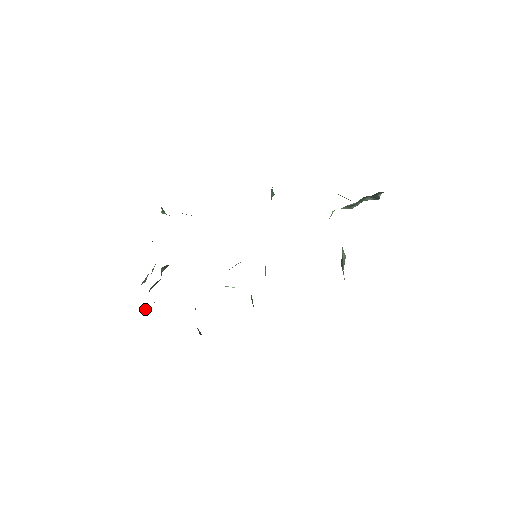
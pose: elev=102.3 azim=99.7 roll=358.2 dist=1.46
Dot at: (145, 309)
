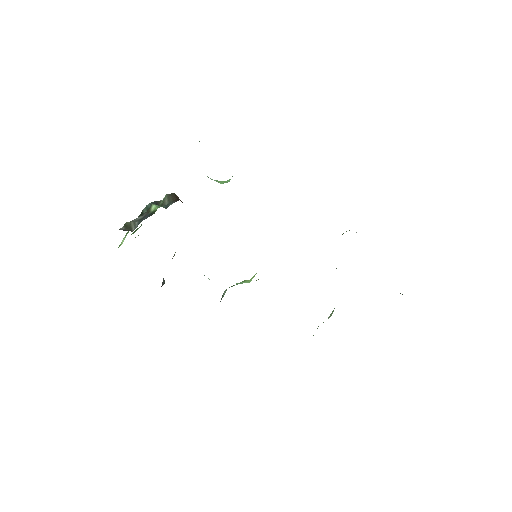
Dot at: occluded
